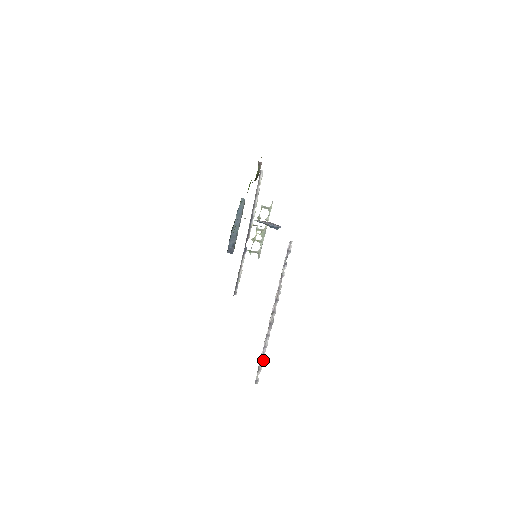
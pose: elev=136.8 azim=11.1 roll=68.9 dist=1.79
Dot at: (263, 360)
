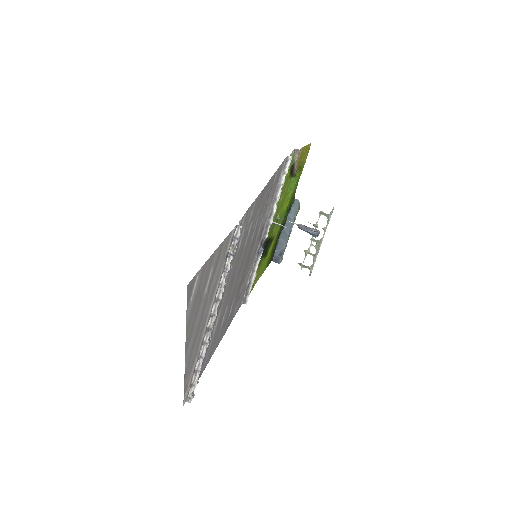
Dot at: (198, 374)
